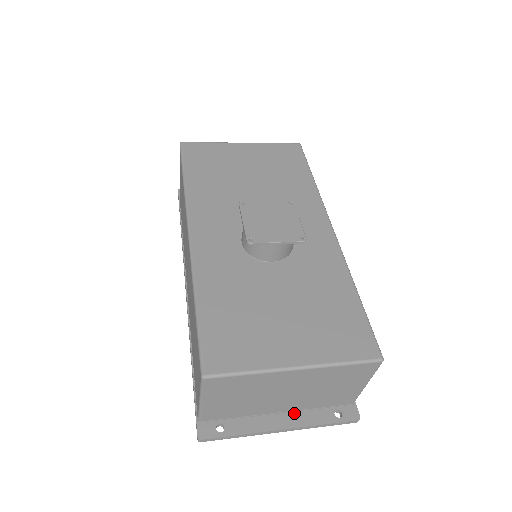
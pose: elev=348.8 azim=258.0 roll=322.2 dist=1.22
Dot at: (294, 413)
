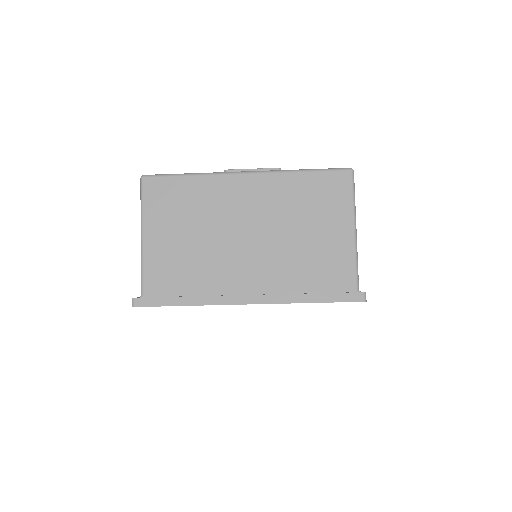
Dot at: occluded
